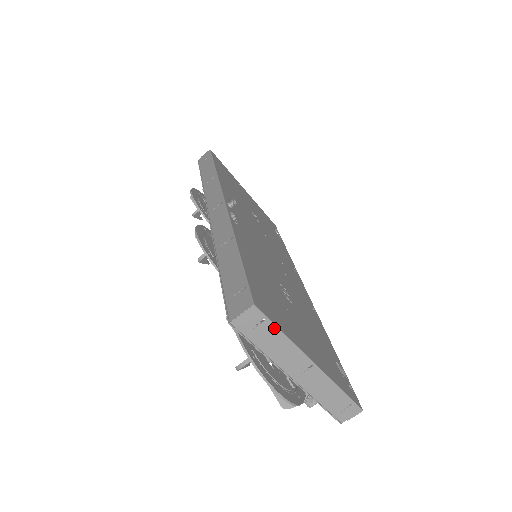
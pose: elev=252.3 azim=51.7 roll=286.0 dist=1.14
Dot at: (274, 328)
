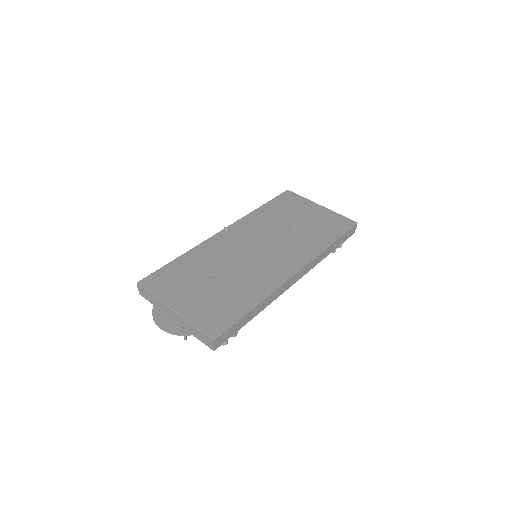
Dot at: (149, 293)
